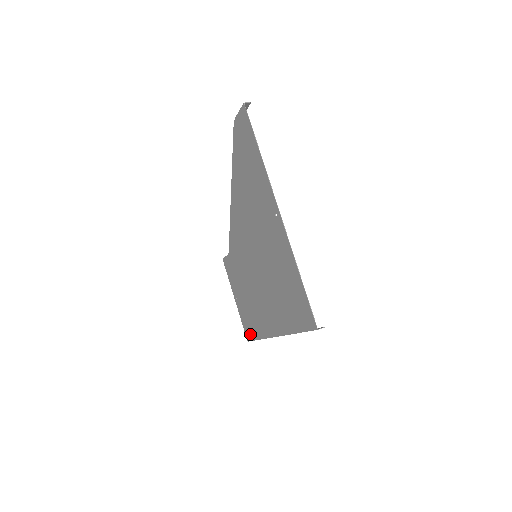
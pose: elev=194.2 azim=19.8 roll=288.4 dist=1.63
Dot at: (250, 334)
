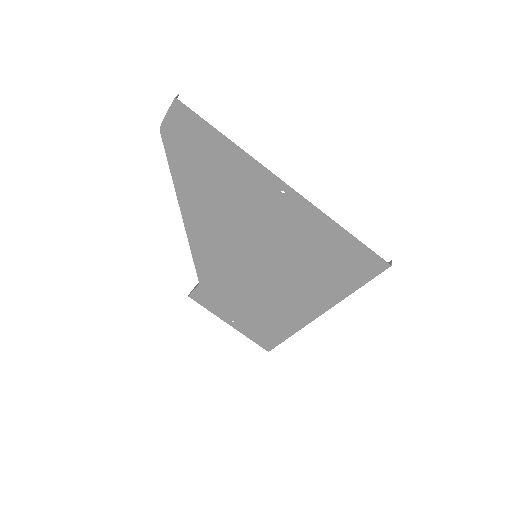
Dot at: (271, 342)
